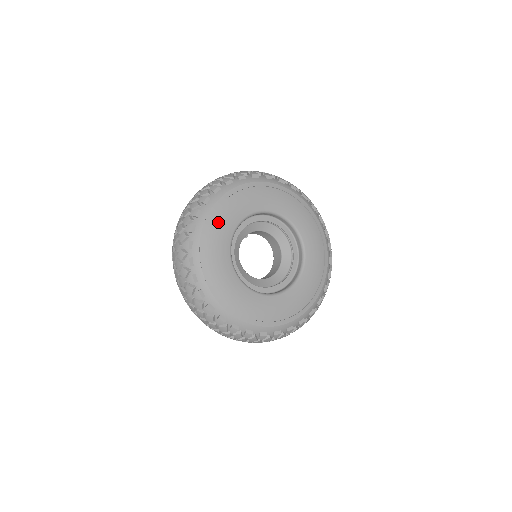
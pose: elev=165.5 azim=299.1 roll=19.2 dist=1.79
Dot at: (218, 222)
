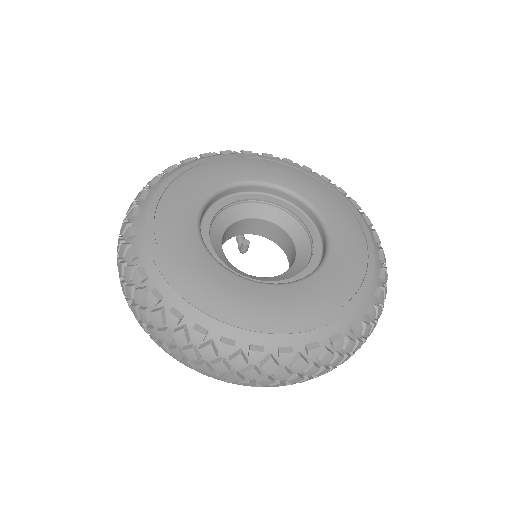
Dot at: (181, 186)
